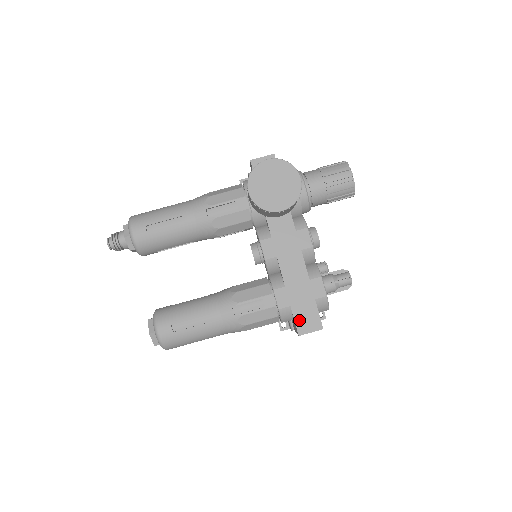
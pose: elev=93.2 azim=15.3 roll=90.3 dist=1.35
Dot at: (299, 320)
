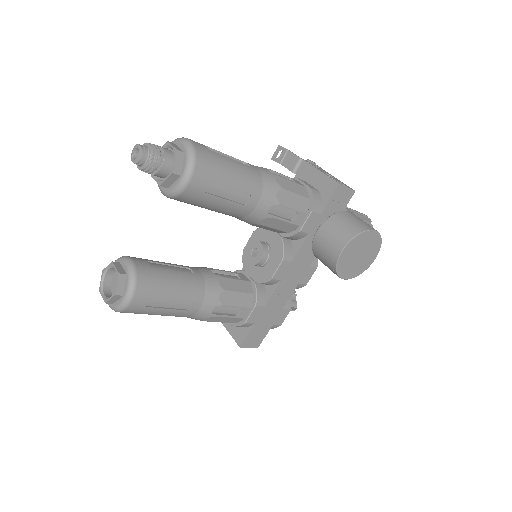
Dot at: (250, 336)
